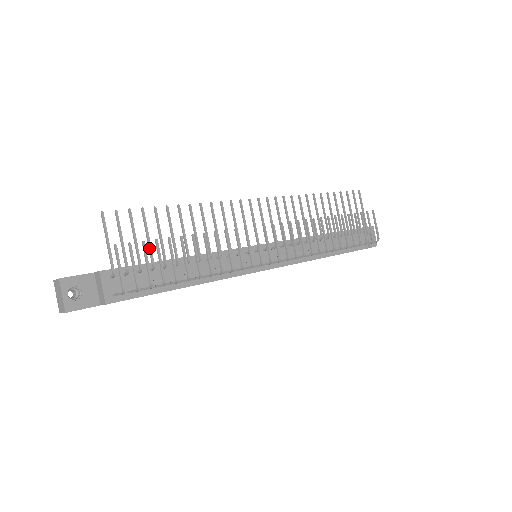
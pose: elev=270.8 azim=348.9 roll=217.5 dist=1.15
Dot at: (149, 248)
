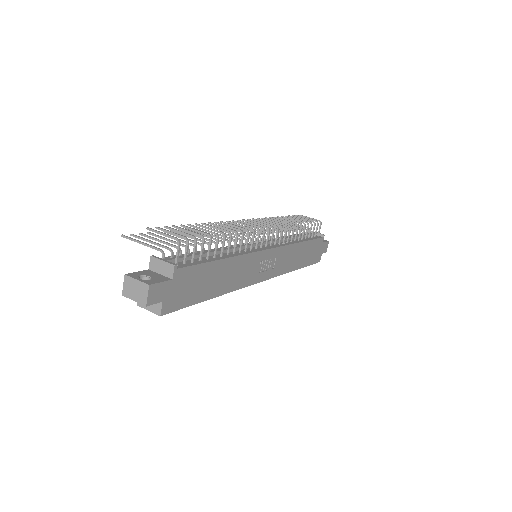
Dot at: (174, 242)
